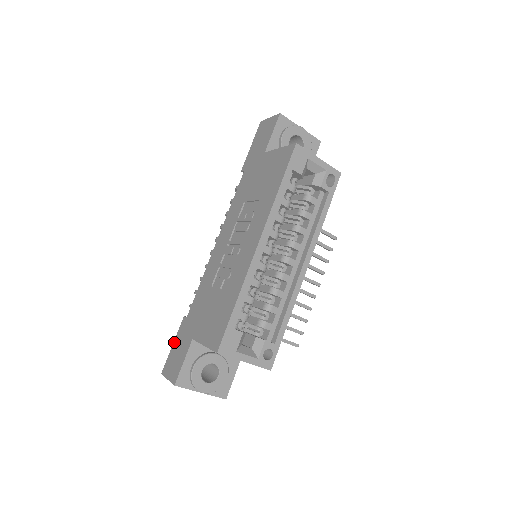
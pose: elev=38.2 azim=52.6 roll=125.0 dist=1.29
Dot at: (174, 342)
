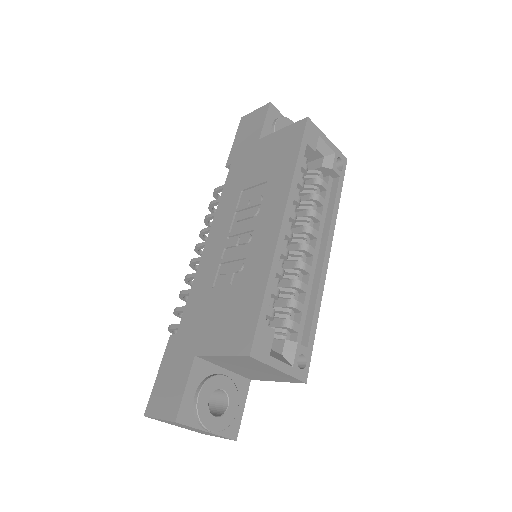
Dot at: (160, 370)
